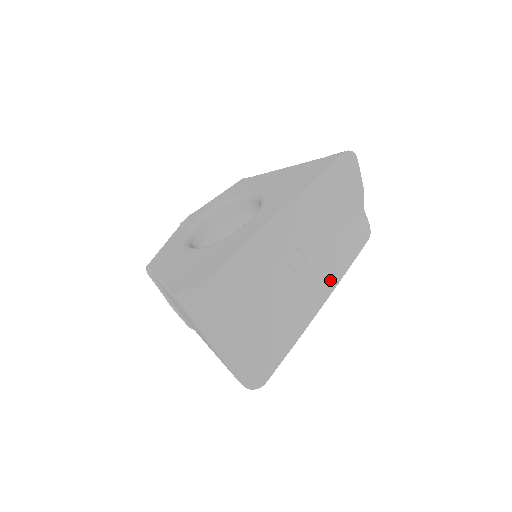
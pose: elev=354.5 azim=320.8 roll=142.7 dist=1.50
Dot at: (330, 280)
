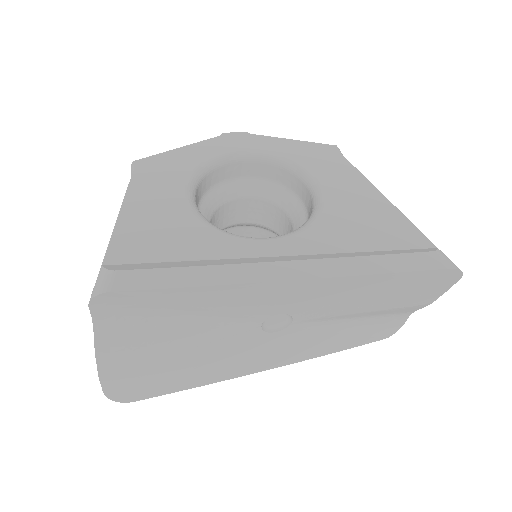
Dot at: (298, 354)
